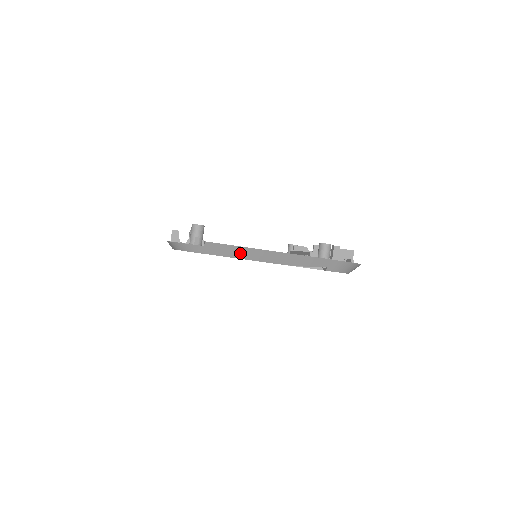
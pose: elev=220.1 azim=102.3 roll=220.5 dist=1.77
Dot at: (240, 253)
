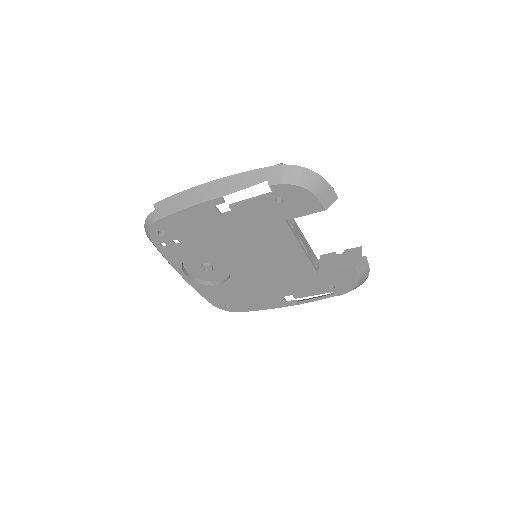
Dot at: (182, 202)
